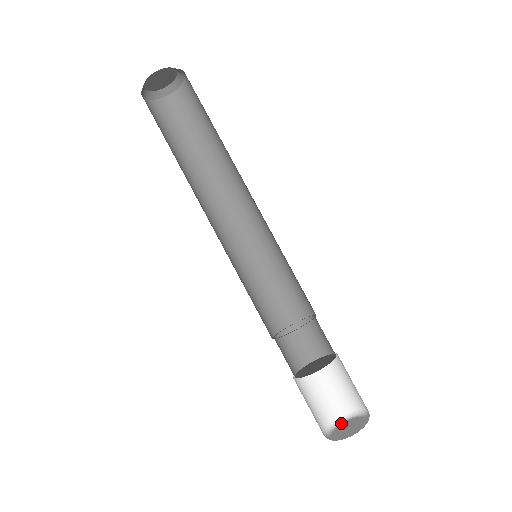
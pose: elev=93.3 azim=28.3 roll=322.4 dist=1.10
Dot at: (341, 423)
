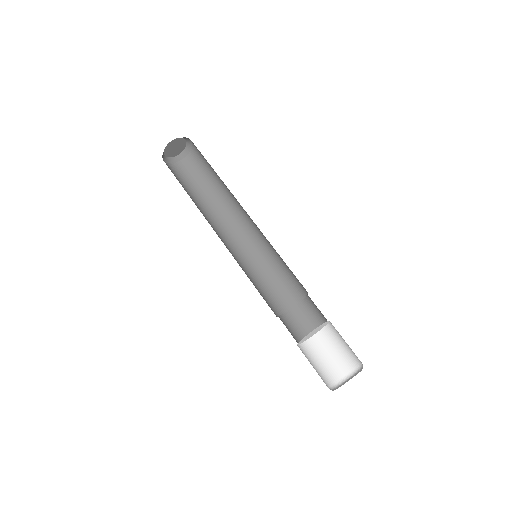
Dot at: occluded
